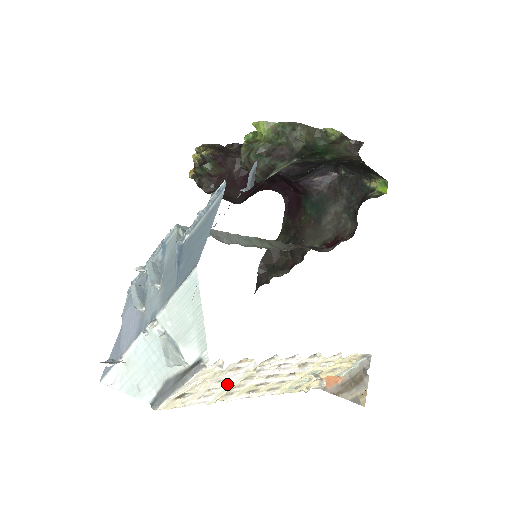
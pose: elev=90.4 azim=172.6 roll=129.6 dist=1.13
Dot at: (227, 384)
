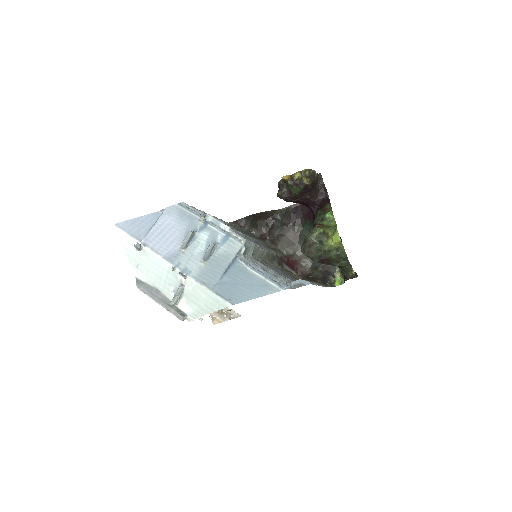
Dot at: occluded
